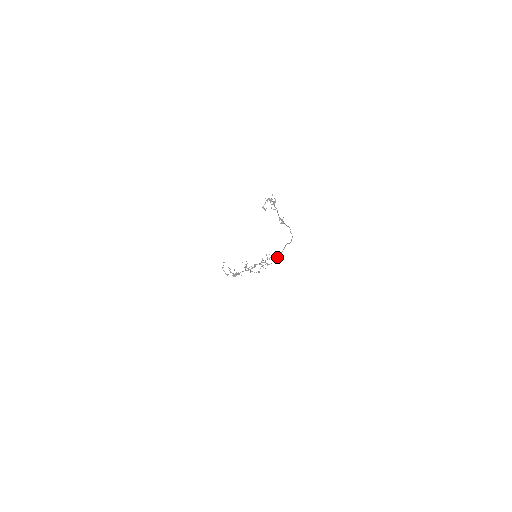
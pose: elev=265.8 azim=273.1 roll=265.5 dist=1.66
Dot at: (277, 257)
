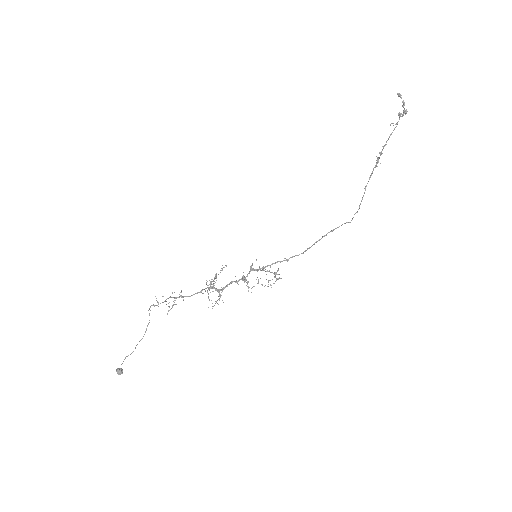
Dot at: occluded
